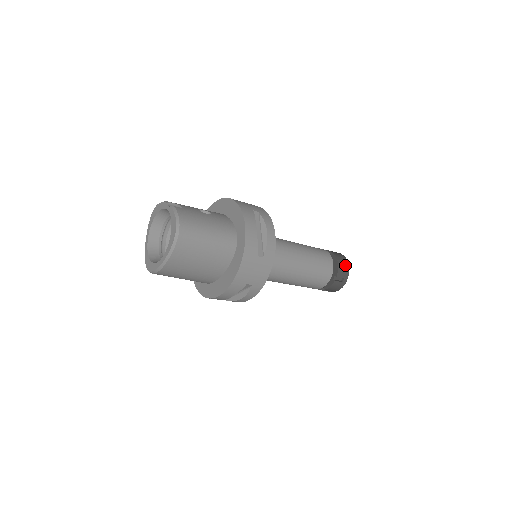
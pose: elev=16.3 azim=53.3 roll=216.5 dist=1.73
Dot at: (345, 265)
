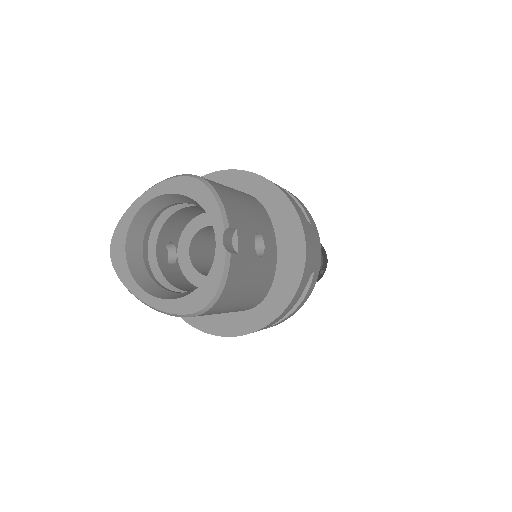
Dot at: (319, 278)
